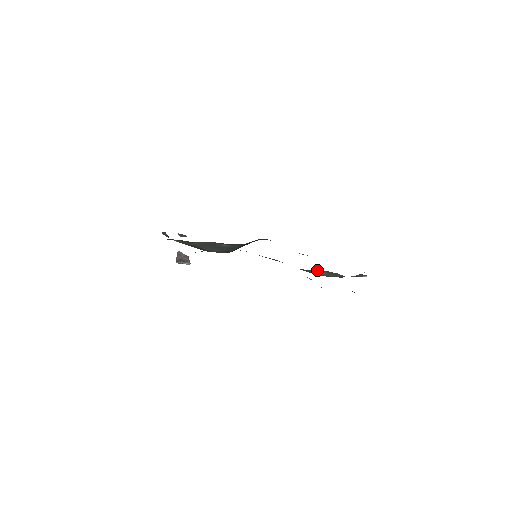
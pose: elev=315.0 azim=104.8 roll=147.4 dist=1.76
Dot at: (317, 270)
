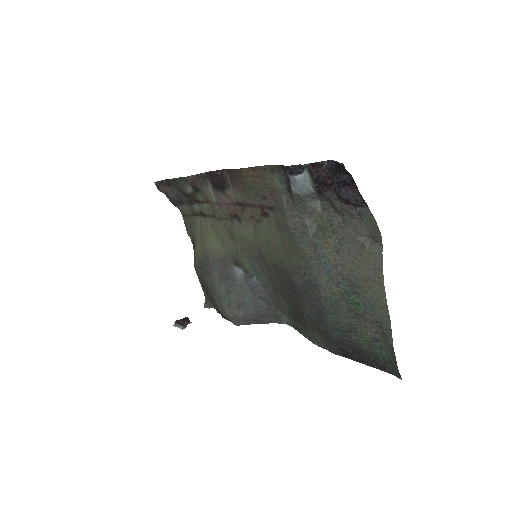
Dot at: (311, 220)
